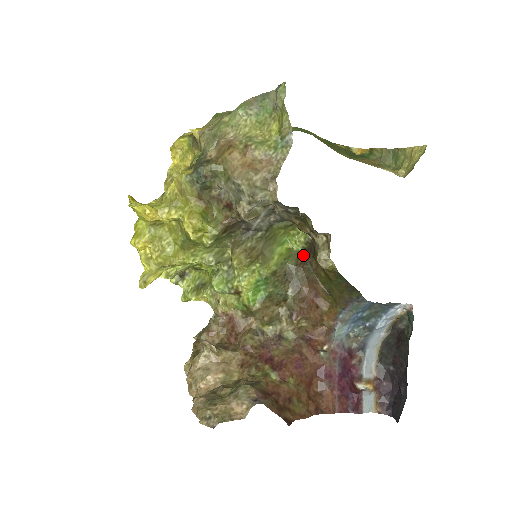
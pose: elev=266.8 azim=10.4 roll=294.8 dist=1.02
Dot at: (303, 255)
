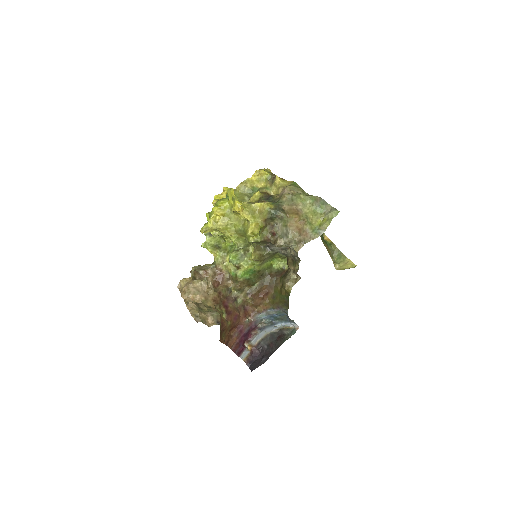
Dot at: (275, 272)
